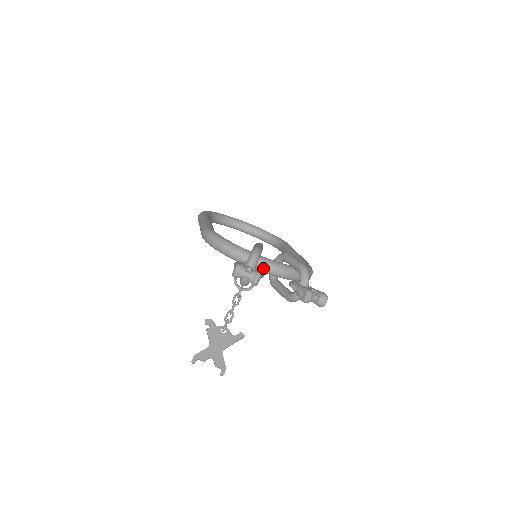
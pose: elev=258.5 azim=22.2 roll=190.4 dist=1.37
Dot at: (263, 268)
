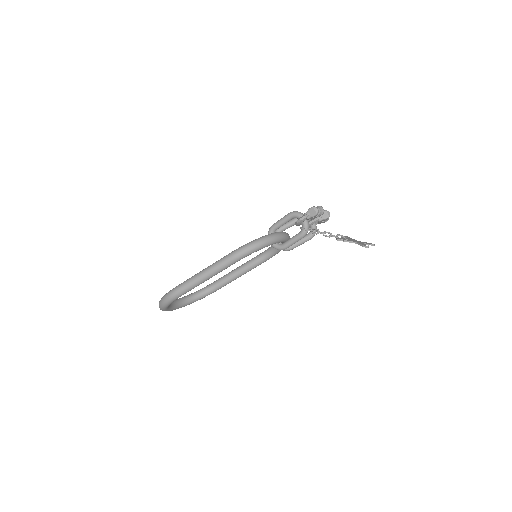
Dot at: (287, 236)
